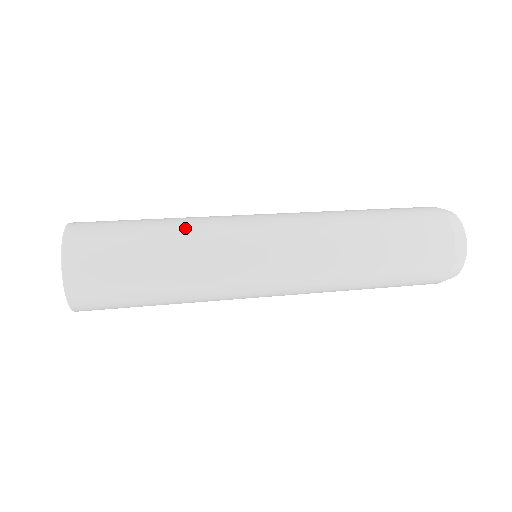
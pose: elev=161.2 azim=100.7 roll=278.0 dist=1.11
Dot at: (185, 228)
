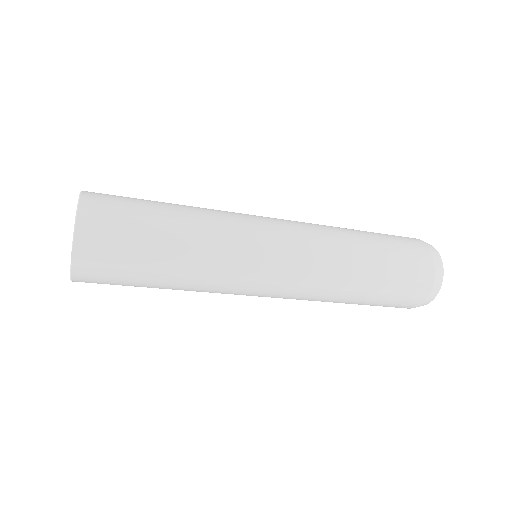
Dot at: (199, 217)
